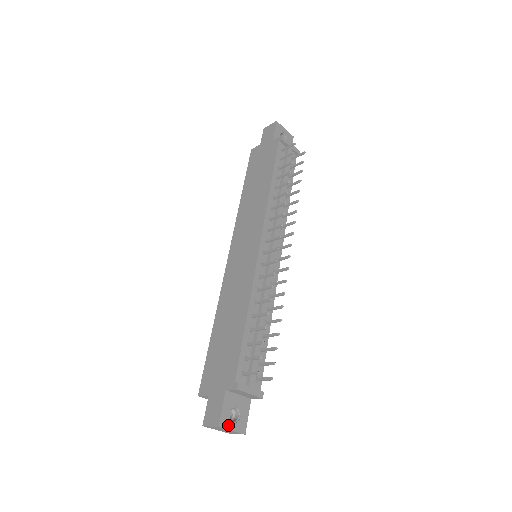
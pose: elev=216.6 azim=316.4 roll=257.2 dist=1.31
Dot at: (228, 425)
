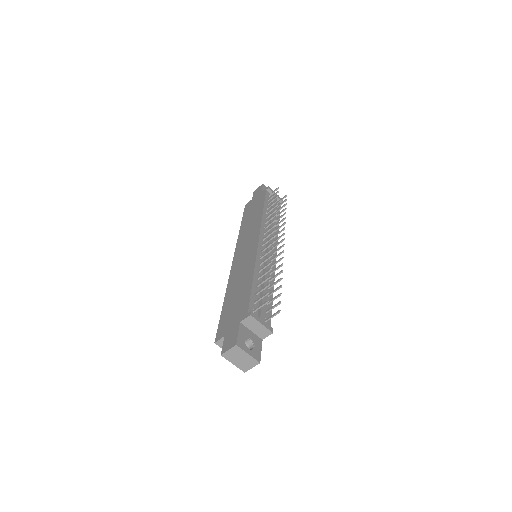
Dot at: (244, 348)
